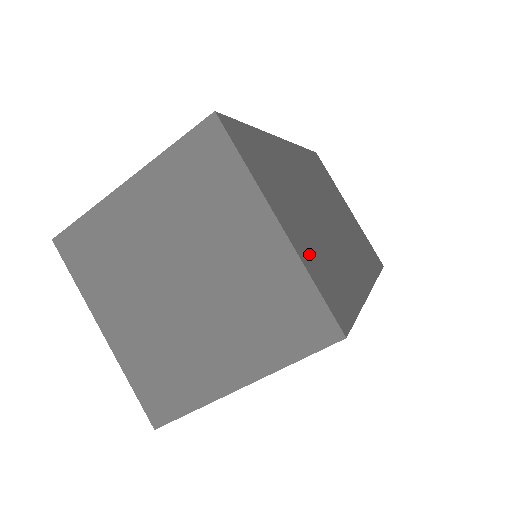
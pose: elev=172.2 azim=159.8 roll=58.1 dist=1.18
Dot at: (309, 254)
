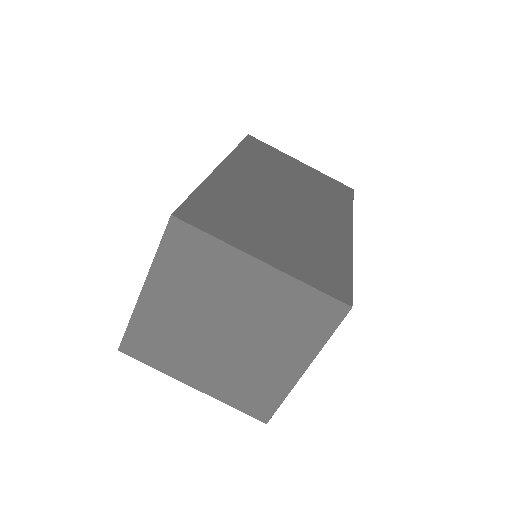
Dot at: (295, 263)
